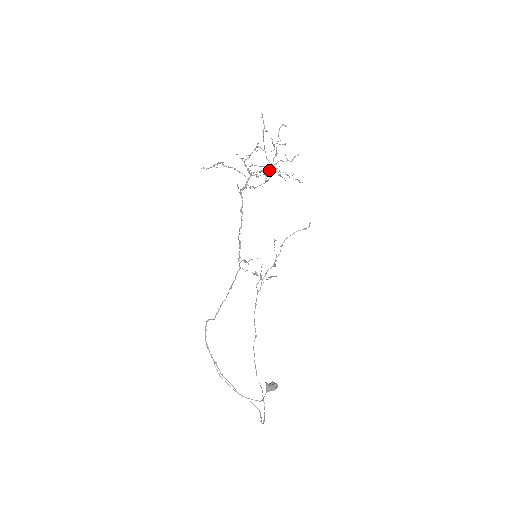
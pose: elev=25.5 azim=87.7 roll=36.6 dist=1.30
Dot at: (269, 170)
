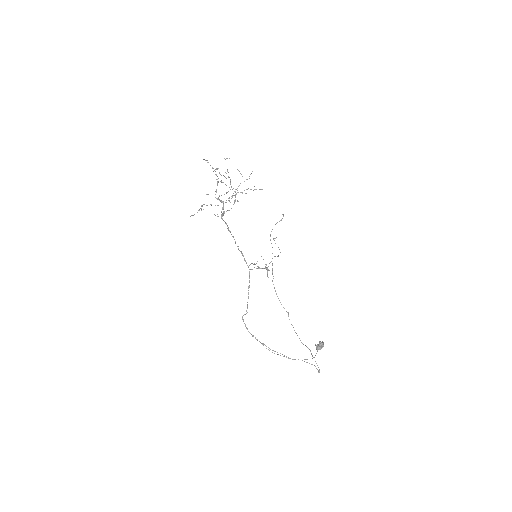
Dot at: occluded
